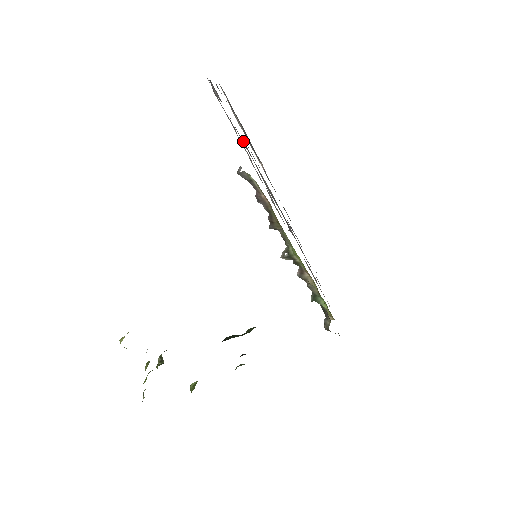
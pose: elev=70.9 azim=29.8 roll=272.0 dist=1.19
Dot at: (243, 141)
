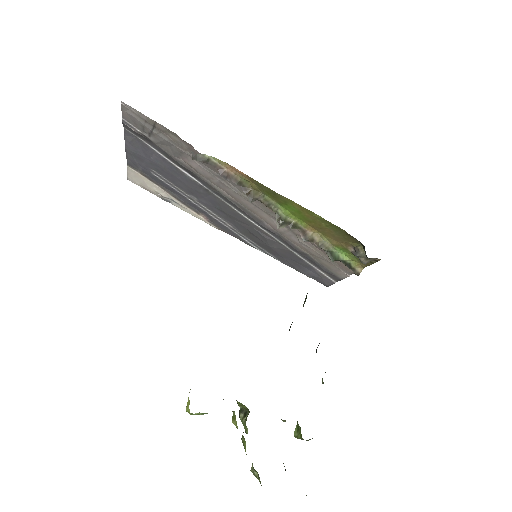
Dot at: (178, 160)
